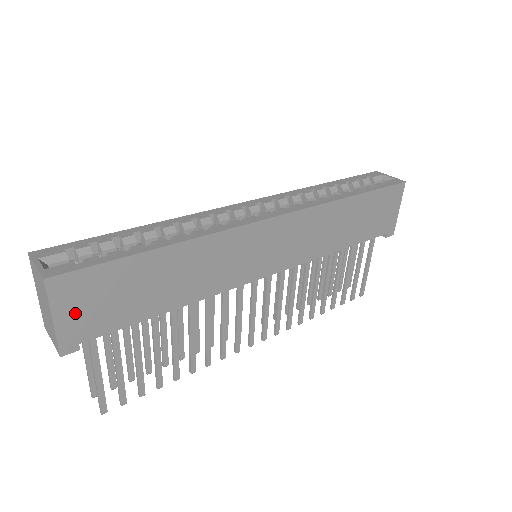
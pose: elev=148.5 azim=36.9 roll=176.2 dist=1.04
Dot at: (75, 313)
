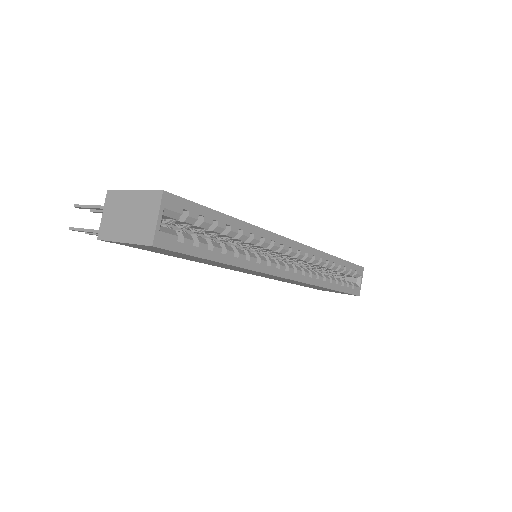
Dot at: (139, 246)
